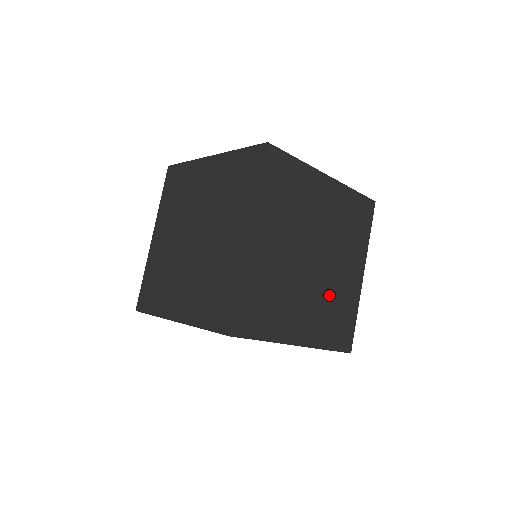
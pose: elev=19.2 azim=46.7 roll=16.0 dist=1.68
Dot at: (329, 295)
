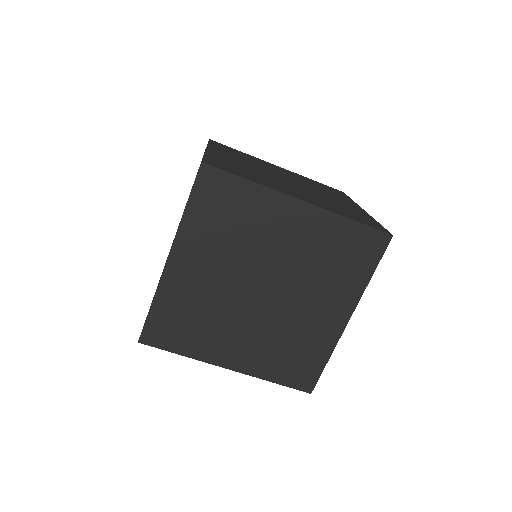
Dot at: (324, 199)
